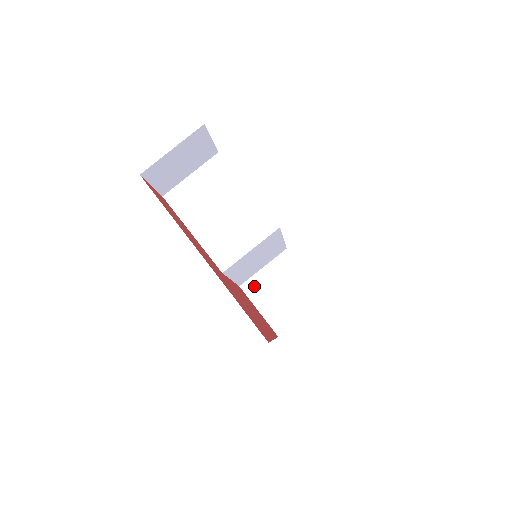
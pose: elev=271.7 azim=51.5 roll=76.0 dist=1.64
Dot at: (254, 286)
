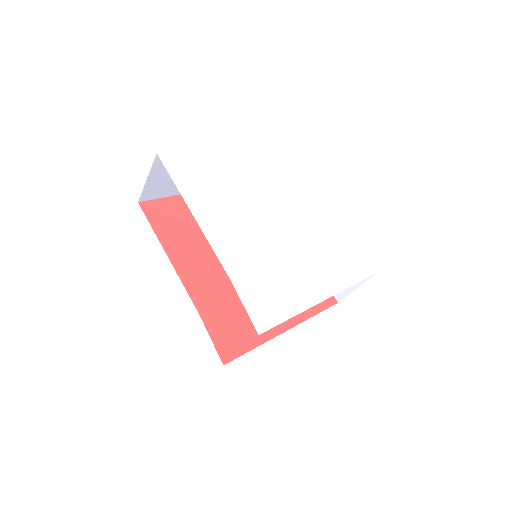
Dot at: occluded
